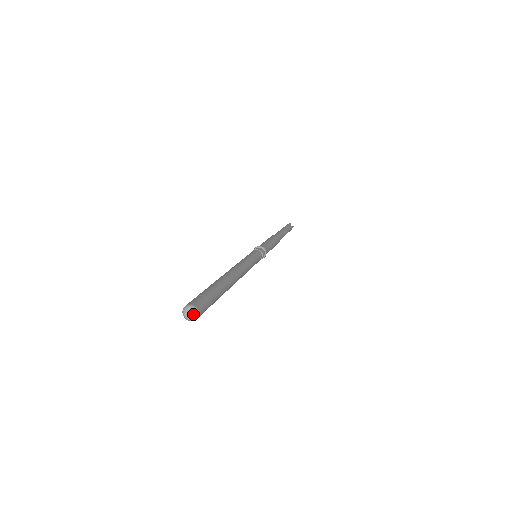
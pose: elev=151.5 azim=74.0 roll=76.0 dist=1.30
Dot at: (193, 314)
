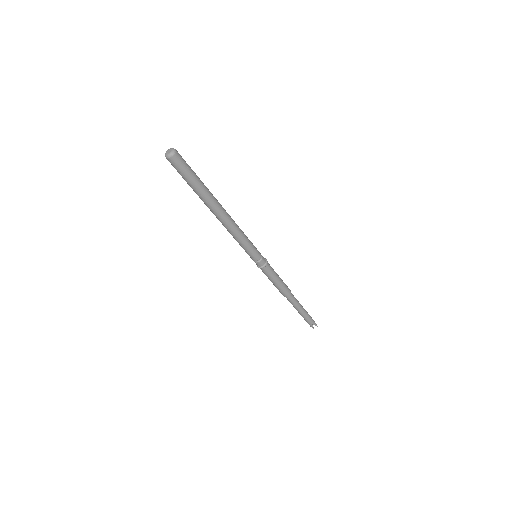
Dot at: (171, 150)
